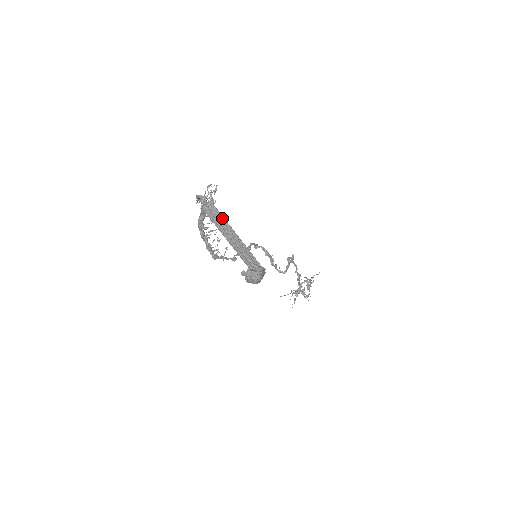
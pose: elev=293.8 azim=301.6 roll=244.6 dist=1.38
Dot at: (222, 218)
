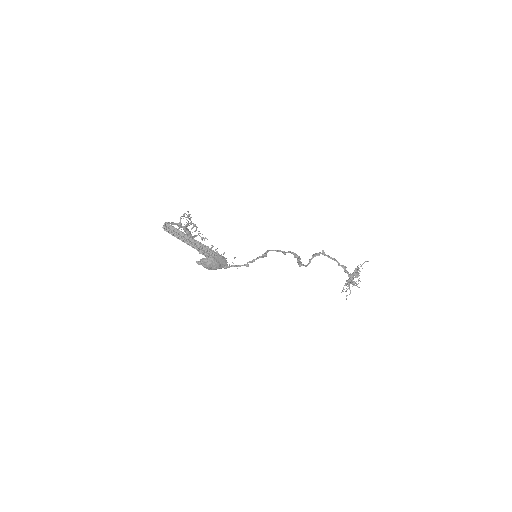
Dot at: (178, 230)
